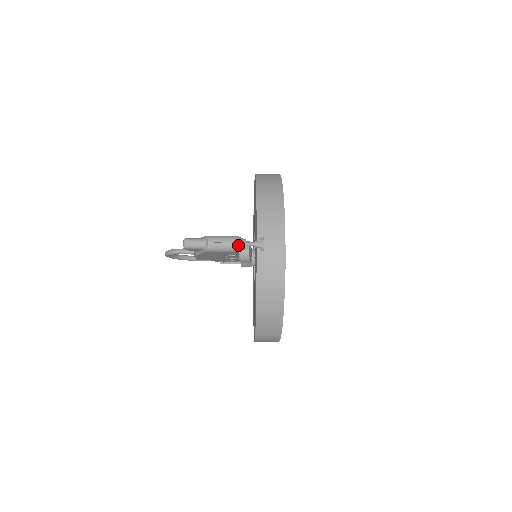
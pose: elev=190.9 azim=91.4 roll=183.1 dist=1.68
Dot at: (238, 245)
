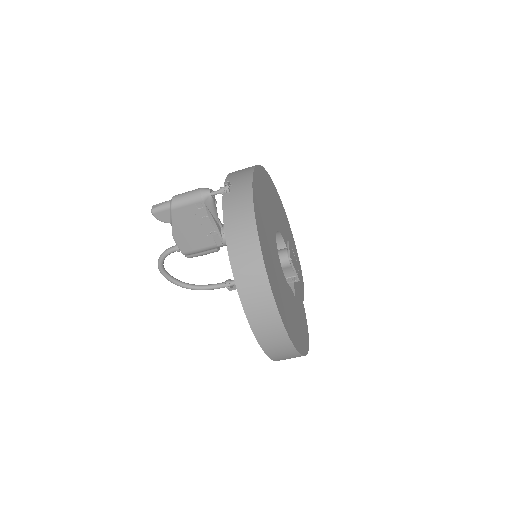
Dot at: (201, 191)
